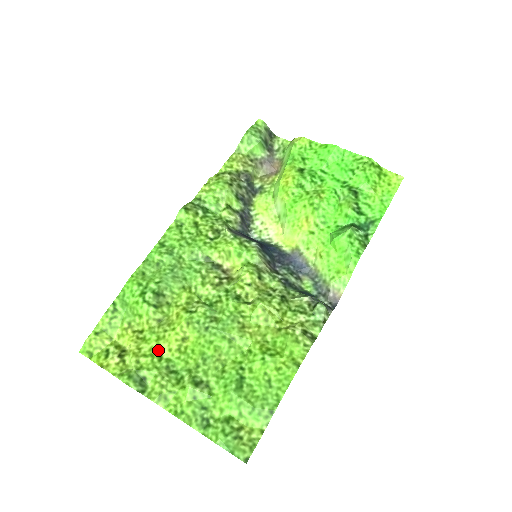
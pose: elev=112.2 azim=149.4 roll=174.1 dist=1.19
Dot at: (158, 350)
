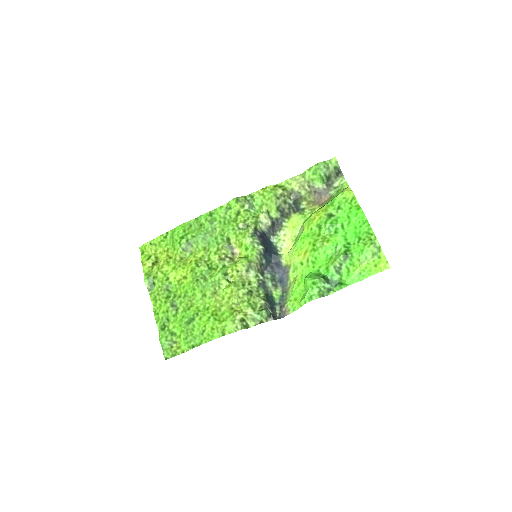
Dot at: (170, 274)
